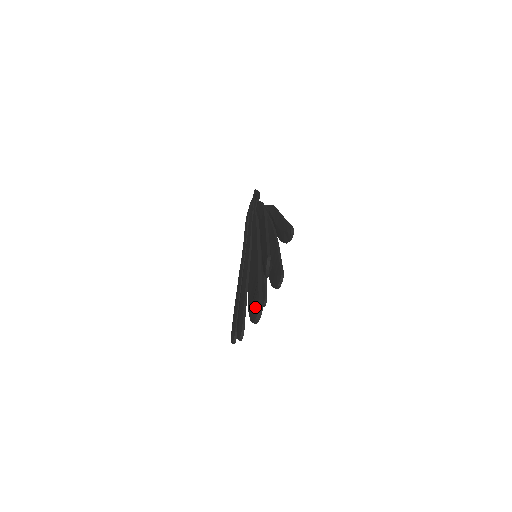
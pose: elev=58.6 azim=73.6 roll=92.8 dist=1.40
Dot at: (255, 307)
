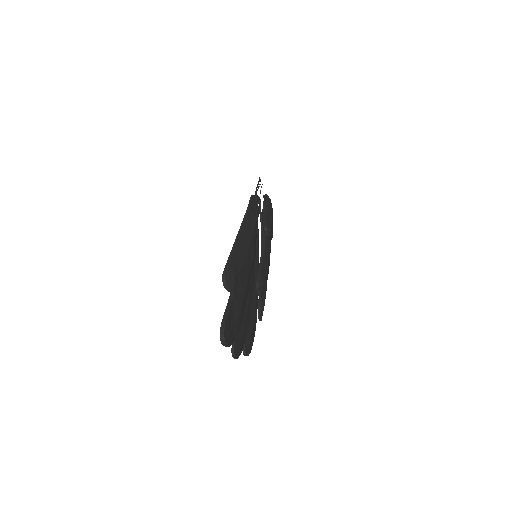
Dot at: occluded
